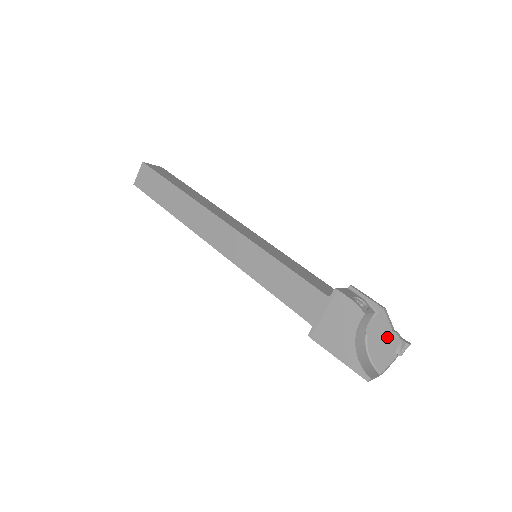
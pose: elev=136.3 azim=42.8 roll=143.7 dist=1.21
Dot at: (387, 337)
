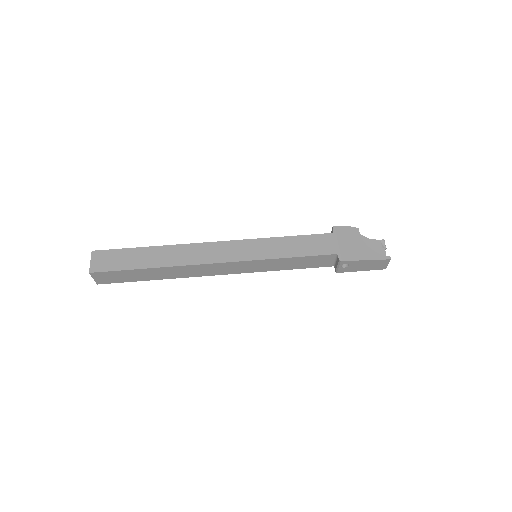
Dot at: (372, 244)
